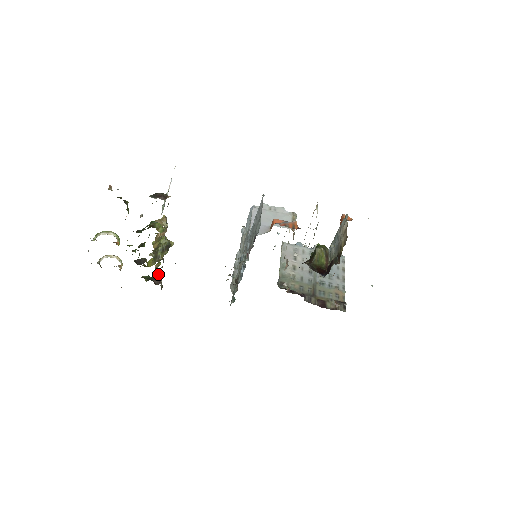
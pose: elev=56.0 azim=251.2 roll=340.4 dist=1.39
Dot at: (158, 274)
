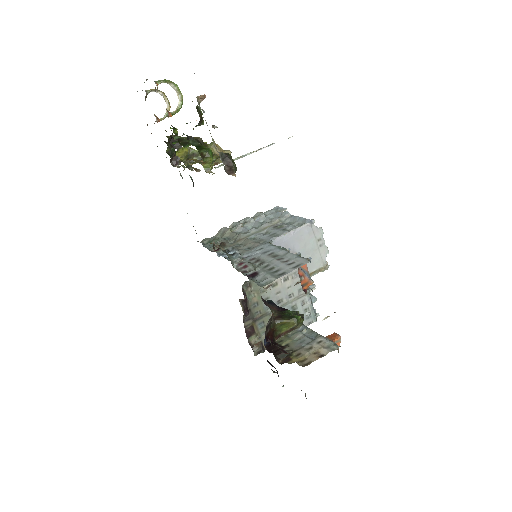
Dot at: occluded
